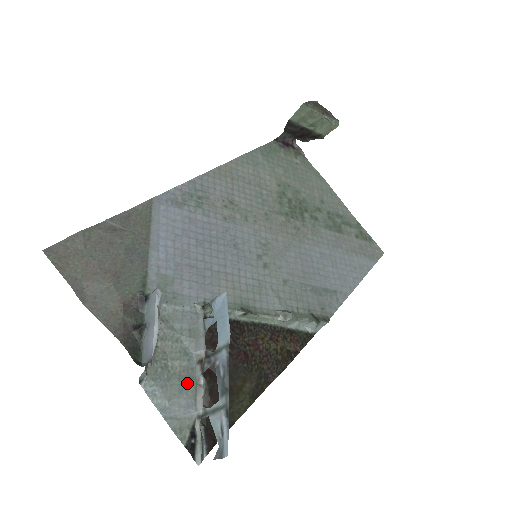
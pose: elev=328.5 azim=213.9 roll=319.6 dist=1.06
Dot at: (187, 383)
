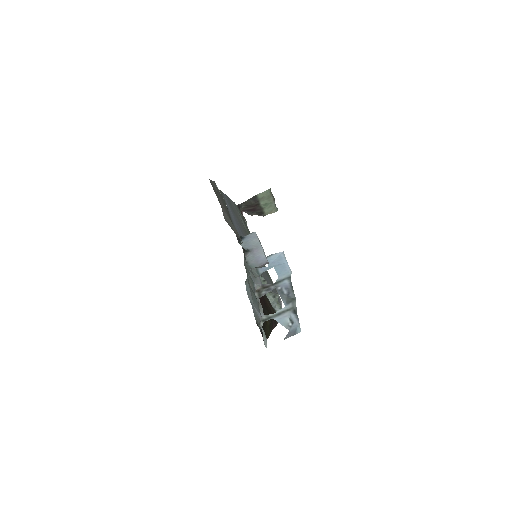
Dot at: (256, 298)
